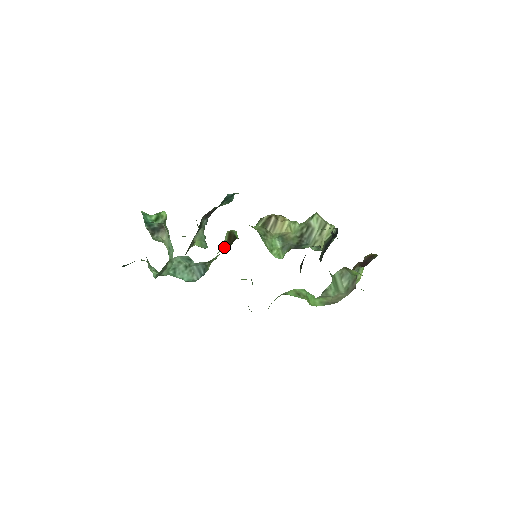
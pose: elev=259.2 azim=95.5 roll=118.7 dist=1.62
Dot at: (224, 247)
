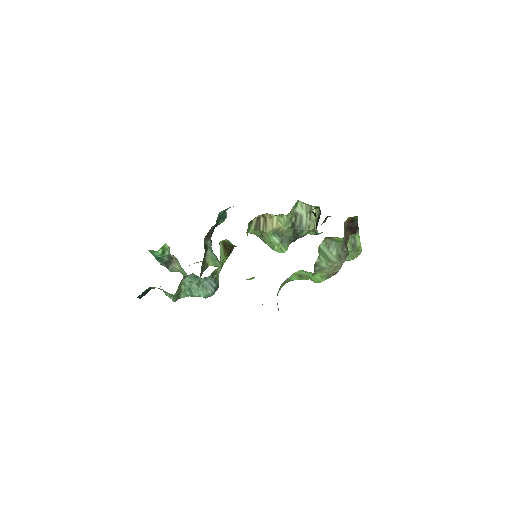
Dot at: (223, 257)
